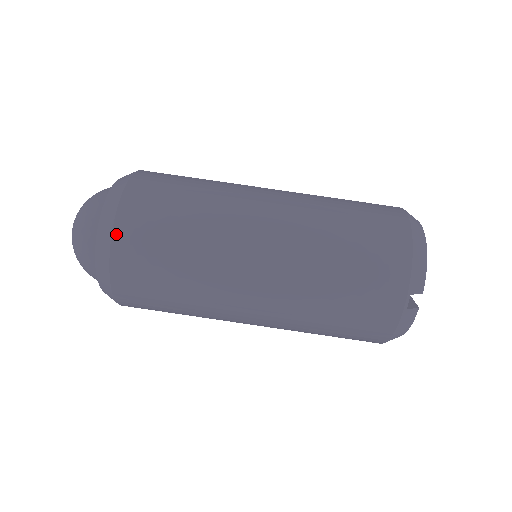
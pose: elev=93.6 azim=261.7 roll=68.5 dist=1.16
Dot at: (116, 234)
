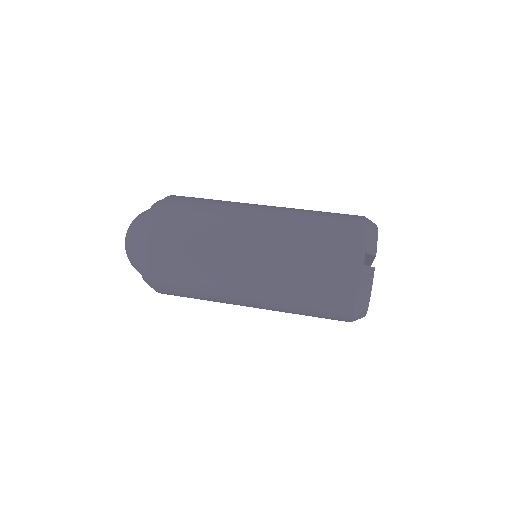
Dot at: (157, 215)
